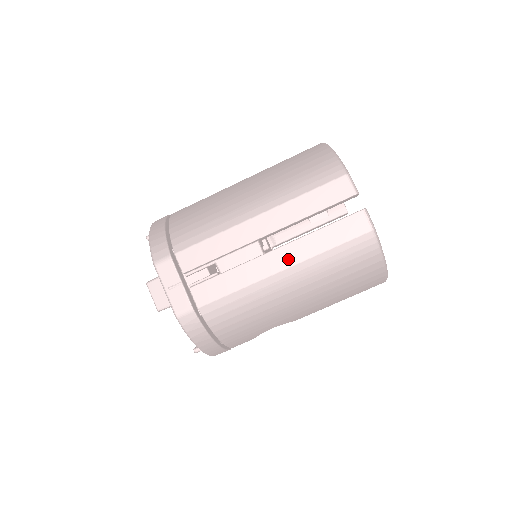
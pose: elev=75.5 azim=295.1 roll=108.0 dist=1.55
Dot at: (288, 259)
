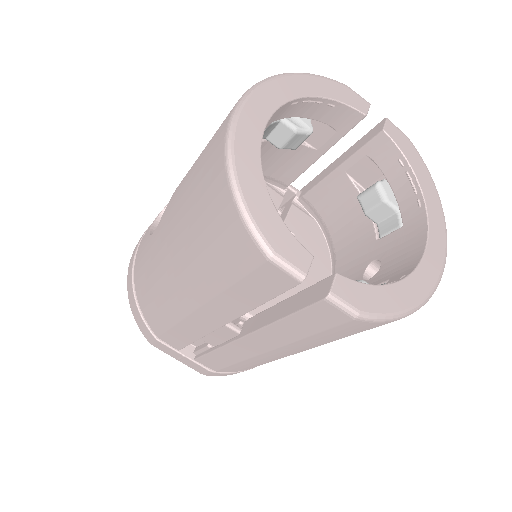
Dot at: (266, 344)
